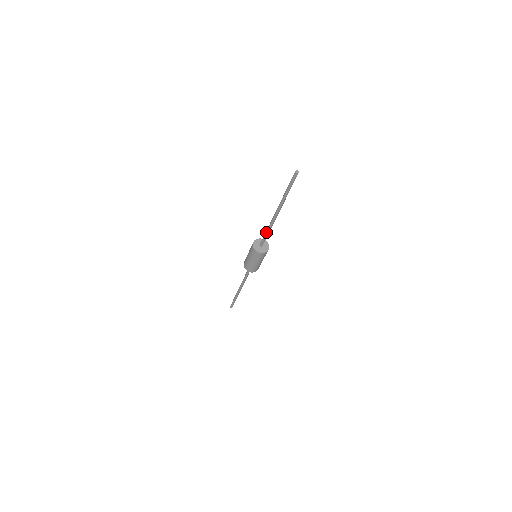
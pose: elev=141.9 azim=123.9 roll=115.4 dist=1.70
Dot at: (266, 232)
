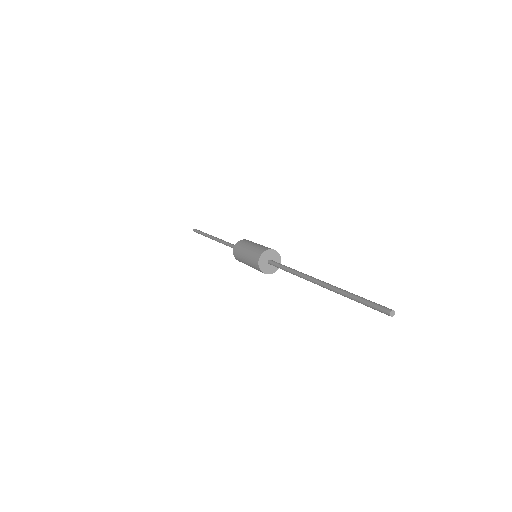
Dot at: occluded
